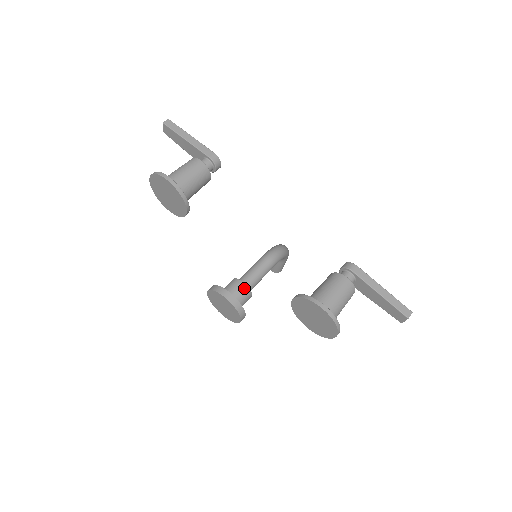
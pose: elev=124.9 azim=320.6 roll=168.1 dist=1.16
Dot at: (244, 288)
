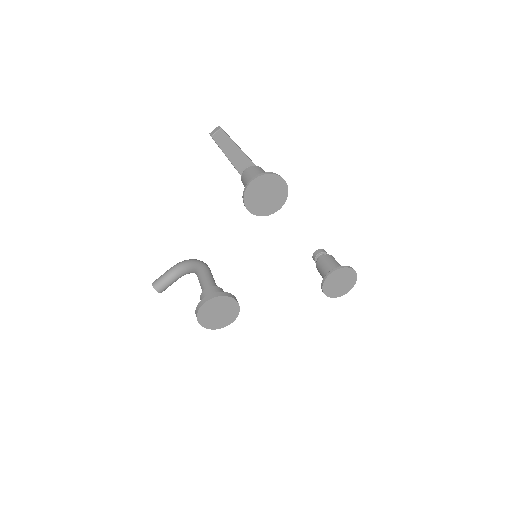
Dot at: occluded
